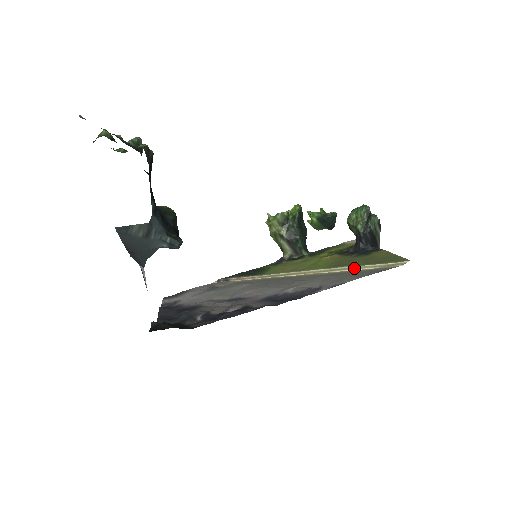
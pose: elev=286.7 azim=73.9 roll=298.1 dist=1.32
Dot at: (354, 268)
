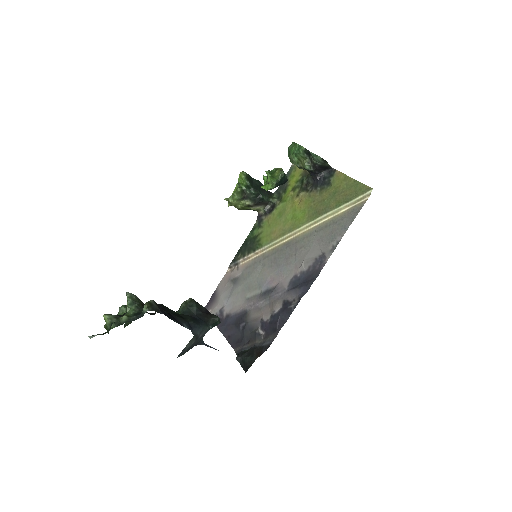
Dot at: (332, 214)
